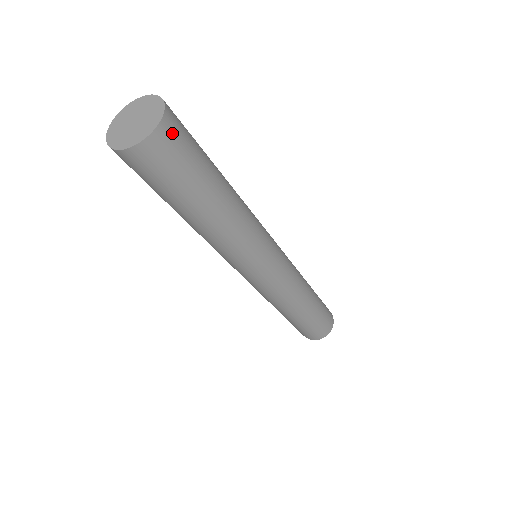
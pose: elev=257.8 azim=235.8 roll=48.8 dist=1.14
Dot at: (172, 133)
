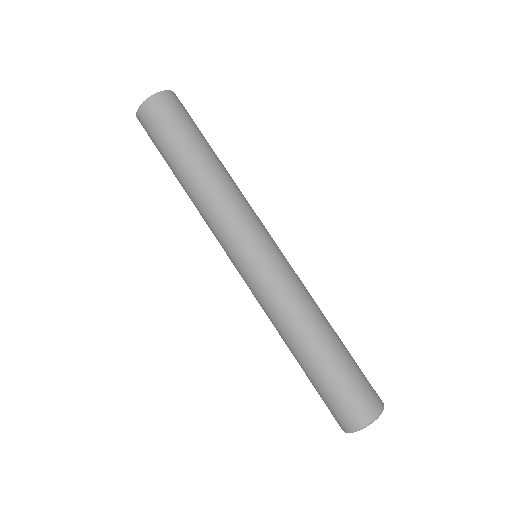
Dot at: (176, 100)
